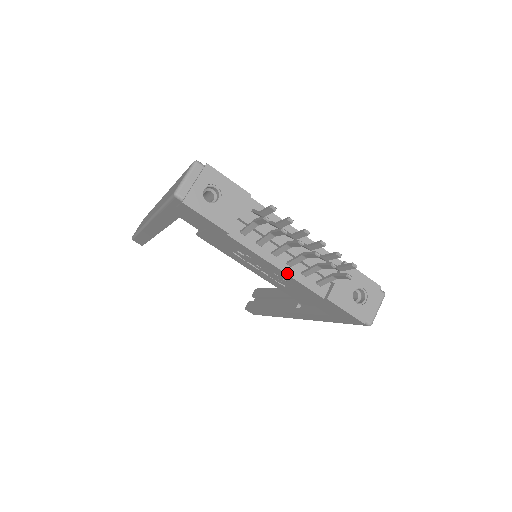
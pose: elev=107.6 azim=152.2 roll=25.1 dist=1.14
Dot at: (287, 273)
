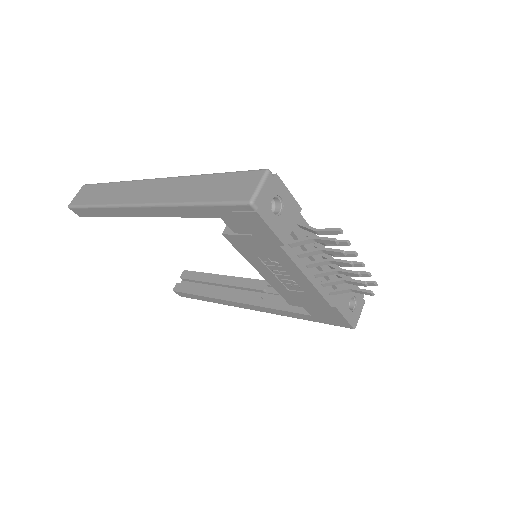
Dot at: (313, 283)
